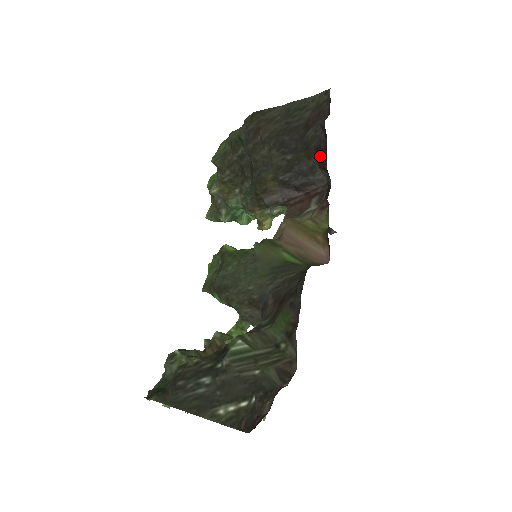
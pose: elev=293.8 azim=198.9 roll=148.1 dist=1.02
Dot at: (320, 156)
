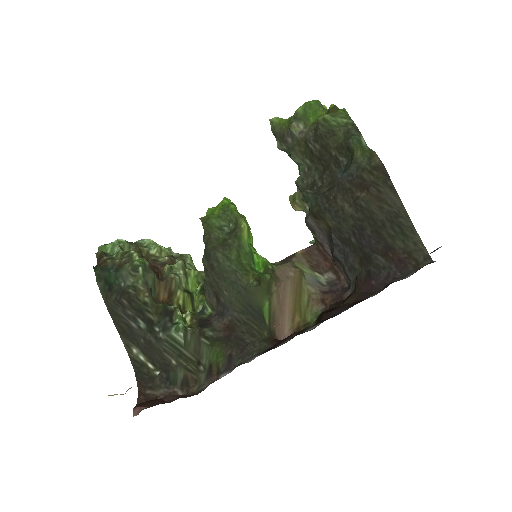
Dot at: (364, 280)
